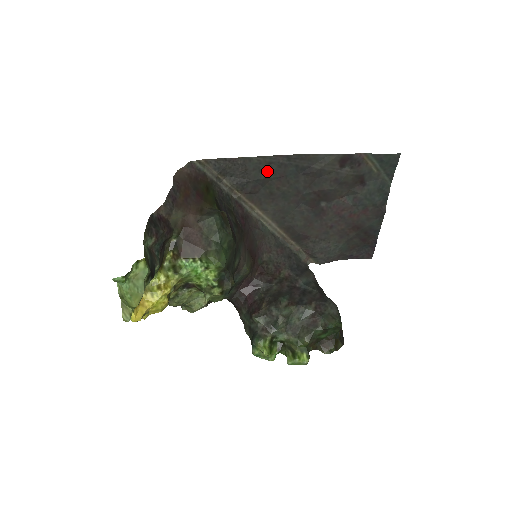
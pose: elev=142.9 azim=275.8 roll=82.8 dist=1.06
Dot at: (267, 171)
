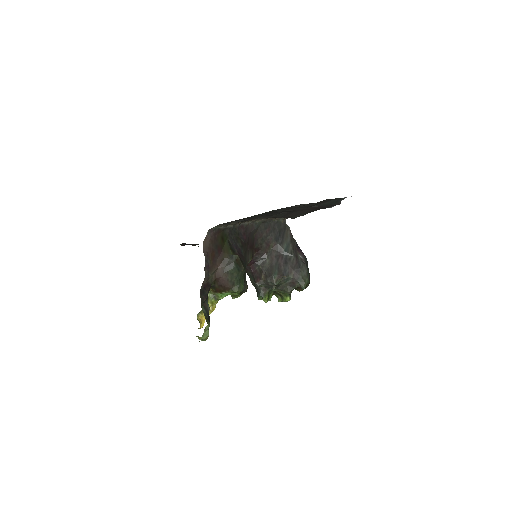
Dot at: (260, 215)
